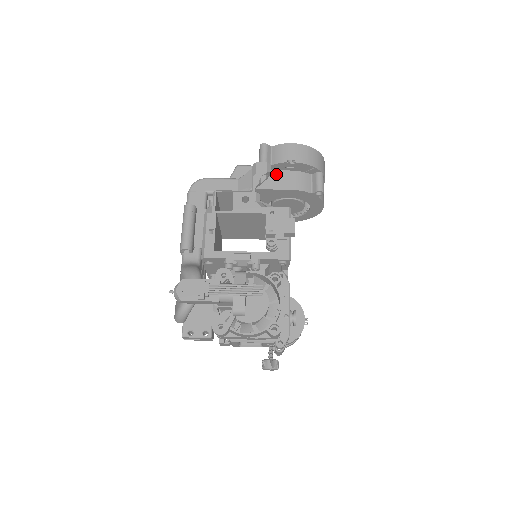
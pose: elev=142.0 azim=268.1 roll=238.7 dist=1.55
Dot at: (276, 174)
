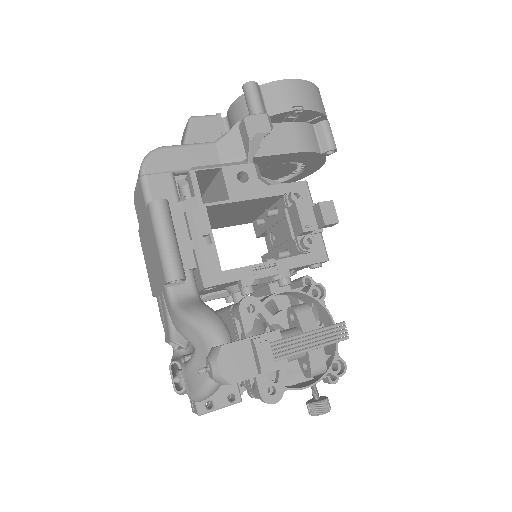
Dot at: (272, 130)
